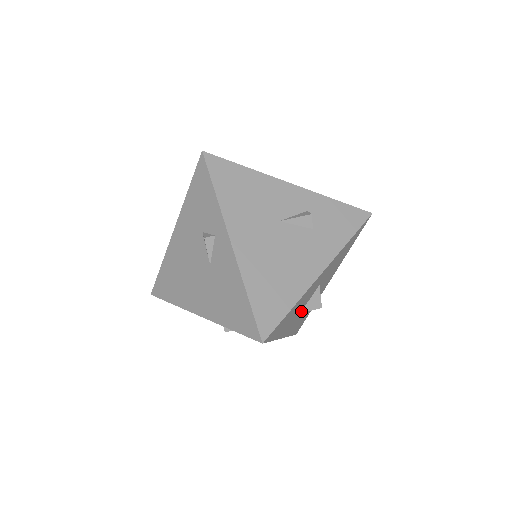
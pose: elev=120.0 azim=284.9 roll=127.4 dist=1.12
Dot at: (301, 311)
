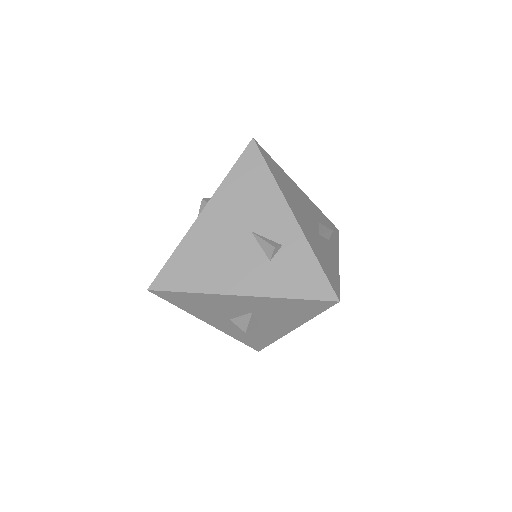
Dot at: (231, 319)
